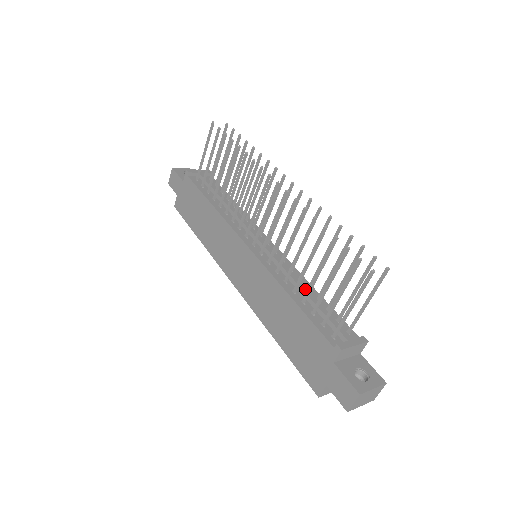
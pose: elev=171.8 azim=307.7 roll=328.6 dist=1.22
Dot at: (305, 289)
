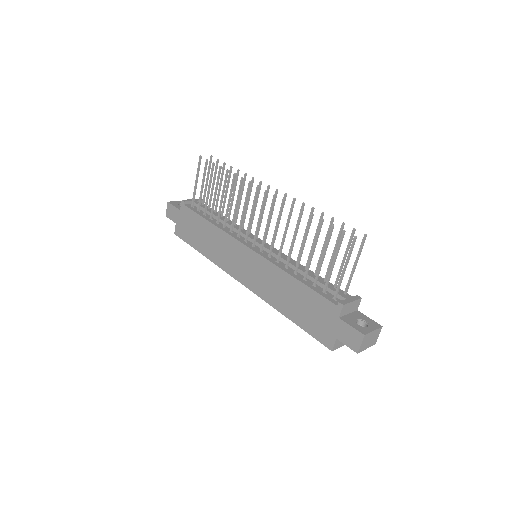
Dot at: (303, 270)
